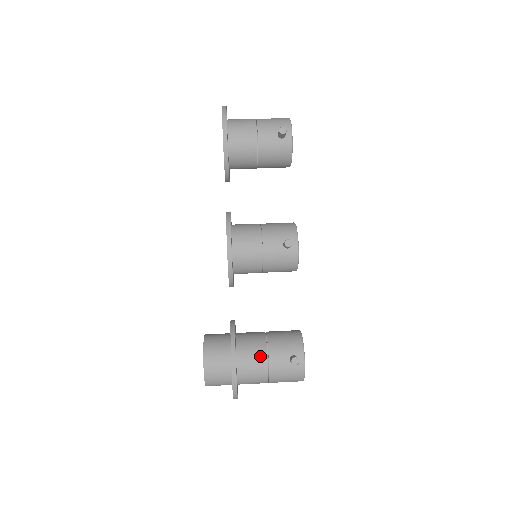
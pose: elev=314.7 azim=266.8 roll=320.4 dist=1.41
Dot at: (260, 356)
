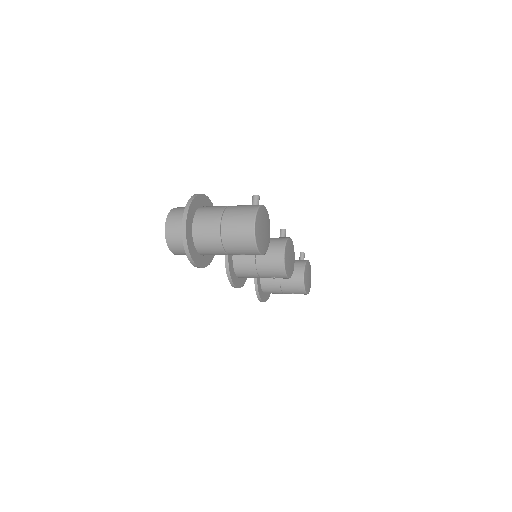
Dot at: occluded
